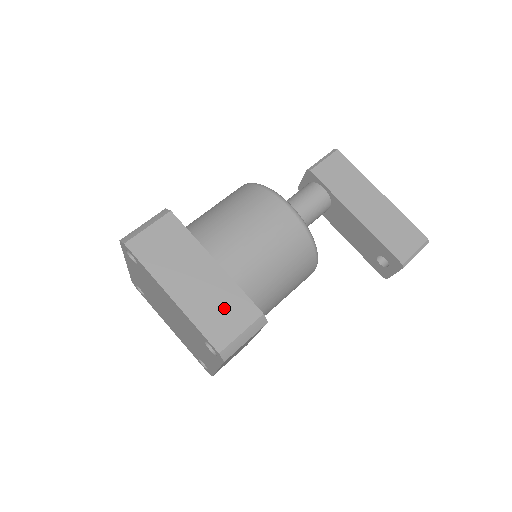
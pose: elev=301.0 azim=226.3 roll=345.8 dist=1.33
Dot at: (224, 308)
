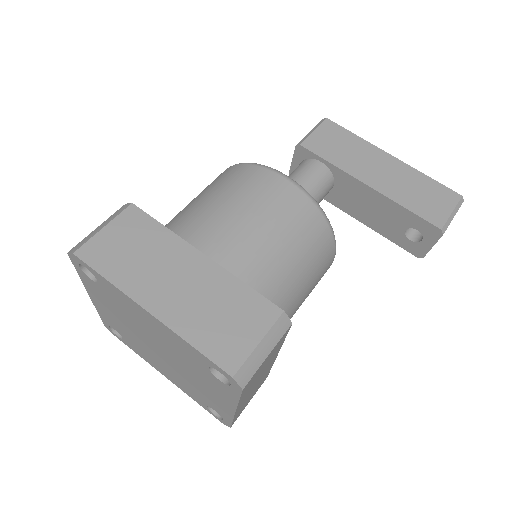
Dot at: (227, 313)
